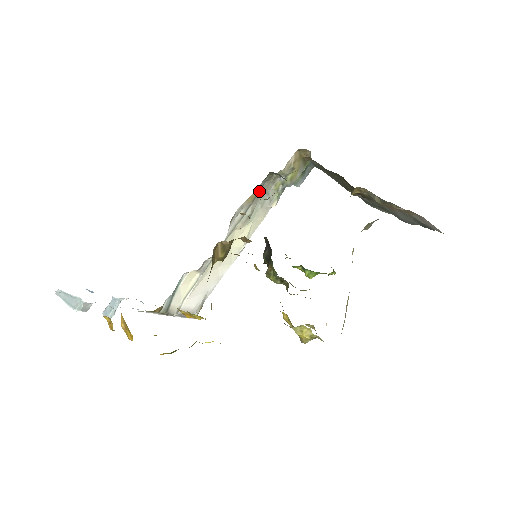
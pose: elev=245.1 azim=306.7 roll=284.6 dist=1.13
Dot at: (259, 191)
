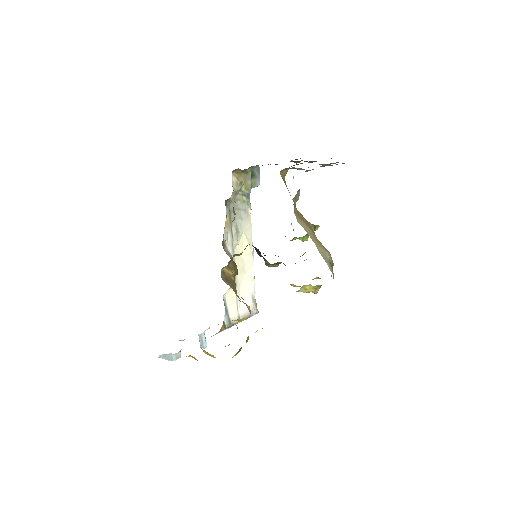
Dot at: (230, 214)
